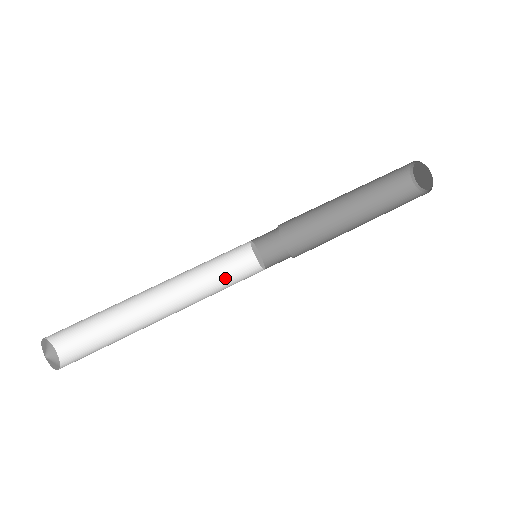
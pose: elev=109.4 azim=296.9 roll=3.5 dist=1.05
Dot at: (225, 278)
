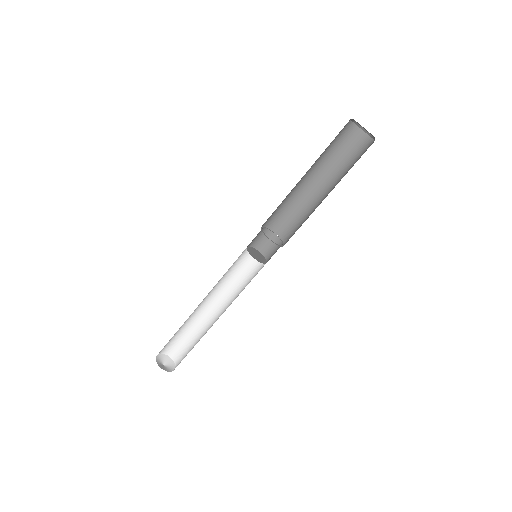
Dot at: (244, 275)
